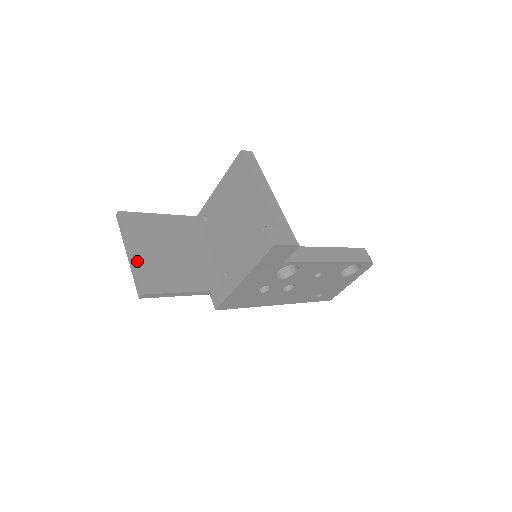
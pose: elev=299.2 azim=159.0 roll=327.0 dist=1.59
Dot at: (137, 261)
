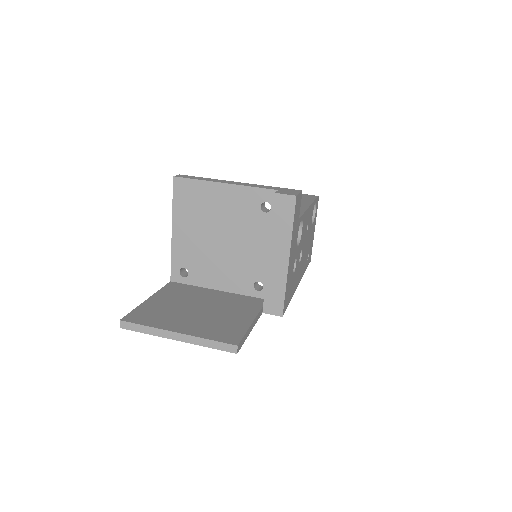
Dot at: (194, 333)
